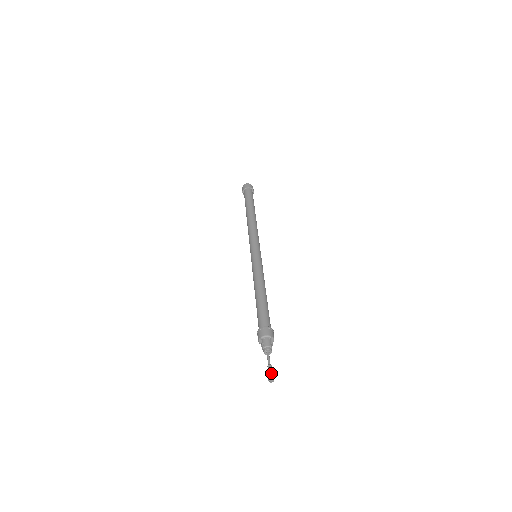
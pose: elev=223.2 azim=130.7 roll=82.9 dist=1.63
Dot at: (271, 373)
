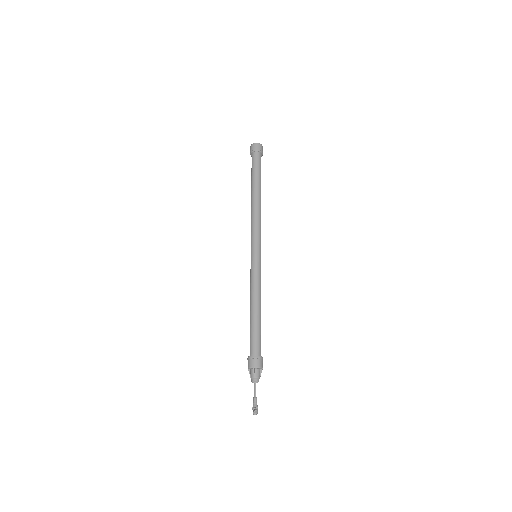
Dot at: (253, 408)
